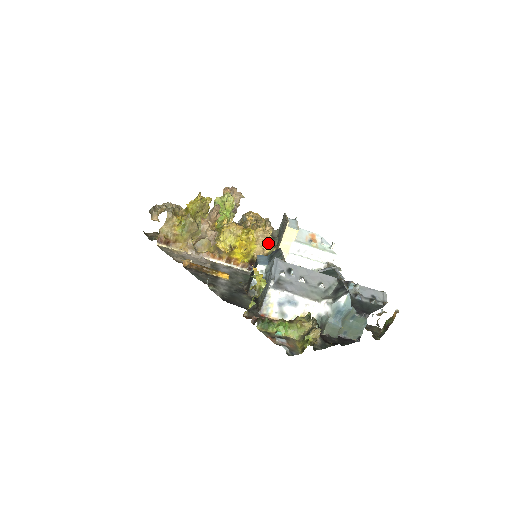
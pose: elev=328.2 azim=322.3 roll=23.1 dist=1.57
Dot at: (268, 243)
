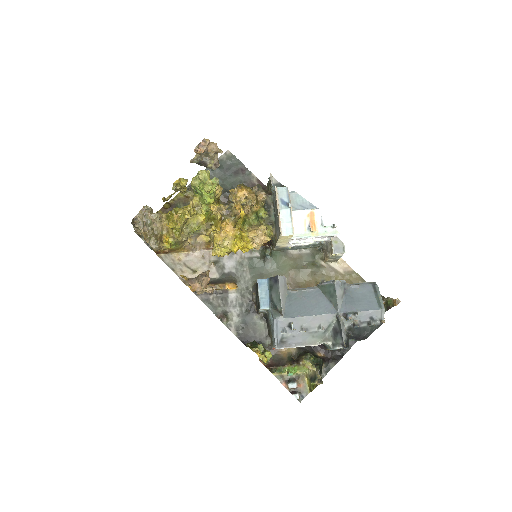
Dot at: (265, 234)
